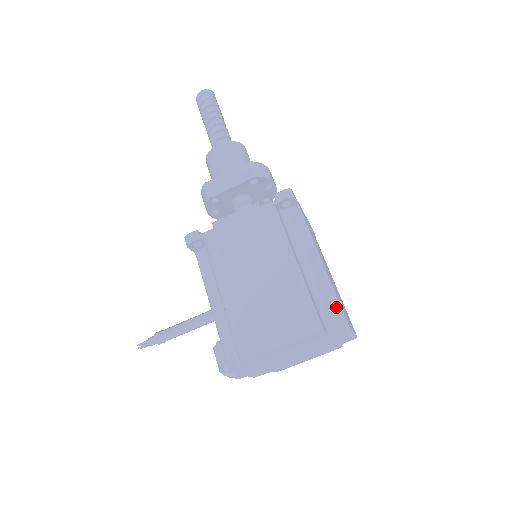
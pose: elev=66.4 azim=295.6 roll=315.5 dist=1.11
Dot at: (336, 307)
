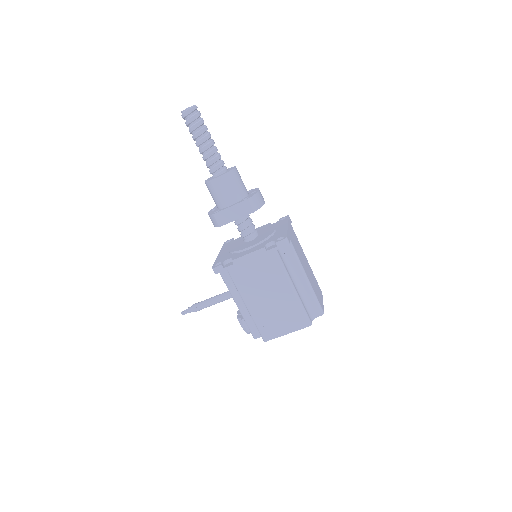
Dot at: (317, 305)
